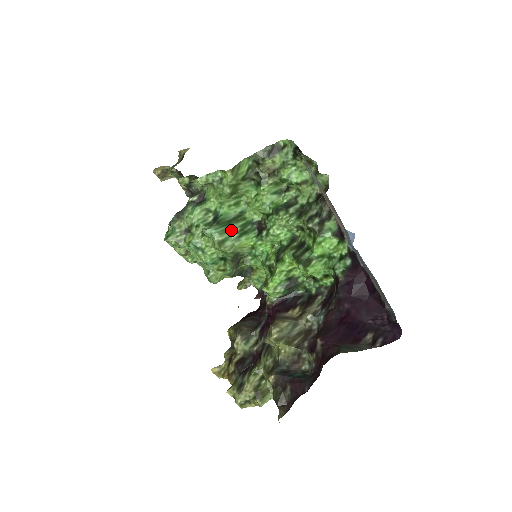
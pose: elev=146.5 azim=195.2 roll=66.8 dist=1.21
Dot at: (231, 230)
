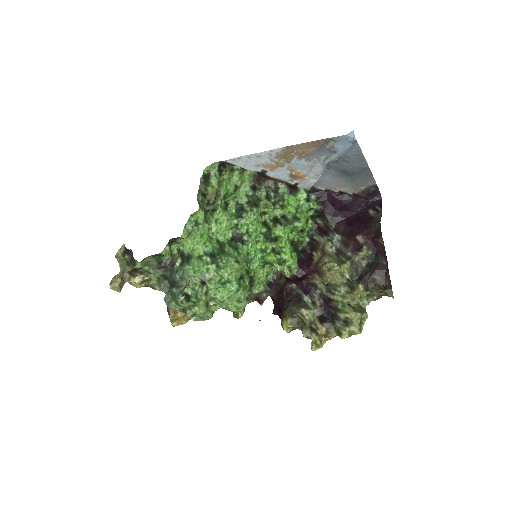
Dot at: (229, 252)
